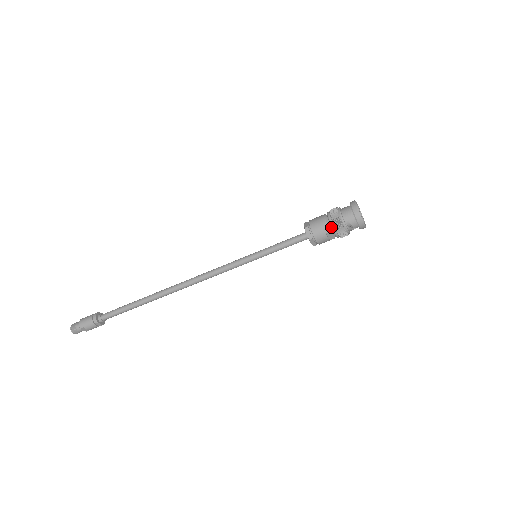
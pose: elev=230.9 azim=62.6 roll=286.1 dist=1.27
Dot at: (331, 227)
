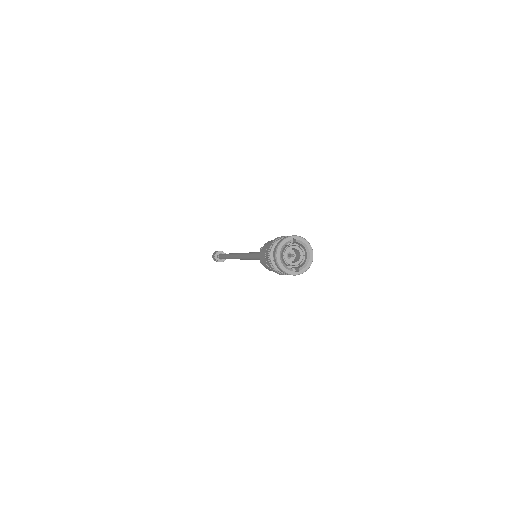
Dot at: (266, 259)
